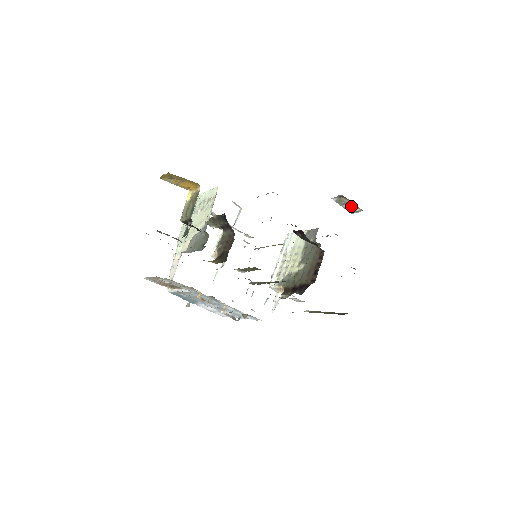
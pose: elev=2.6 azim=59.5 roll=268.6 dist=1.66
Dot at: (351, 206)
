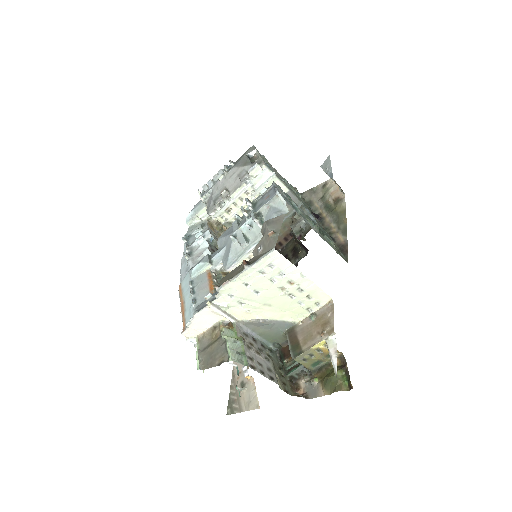
Dot at: occluded
